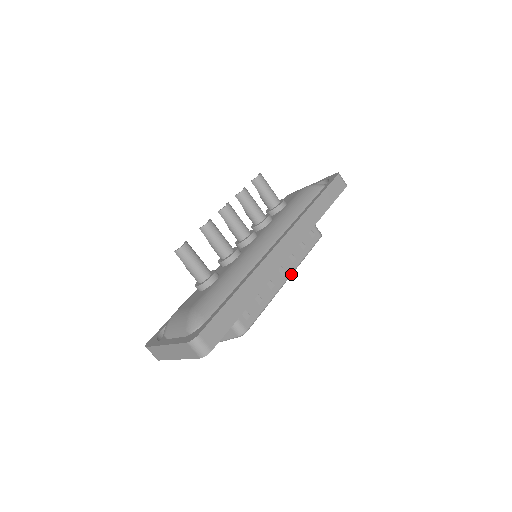
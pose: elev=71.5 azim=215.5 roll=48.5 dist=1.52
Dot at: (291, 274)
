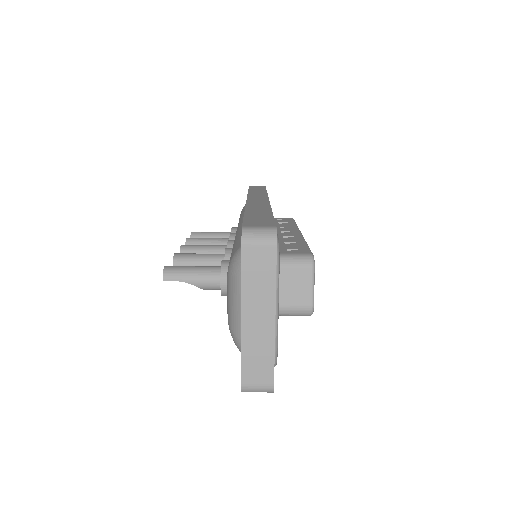
Dot at: (299, 231)
